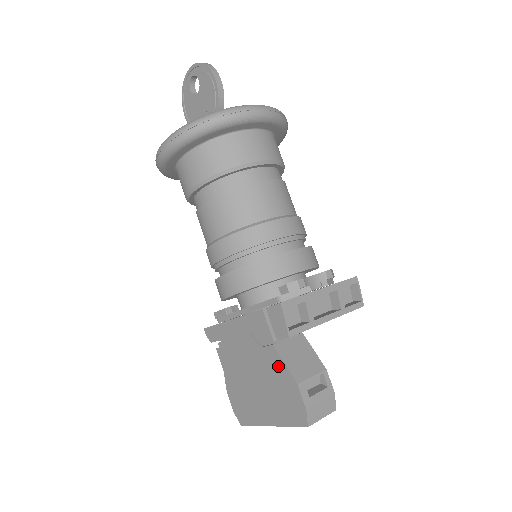
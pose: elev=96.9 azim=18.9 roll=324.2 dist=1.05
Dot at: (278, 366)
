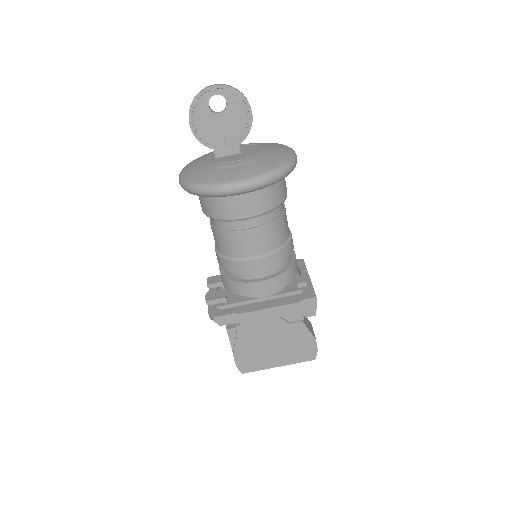
Dot at: (302, 332)
